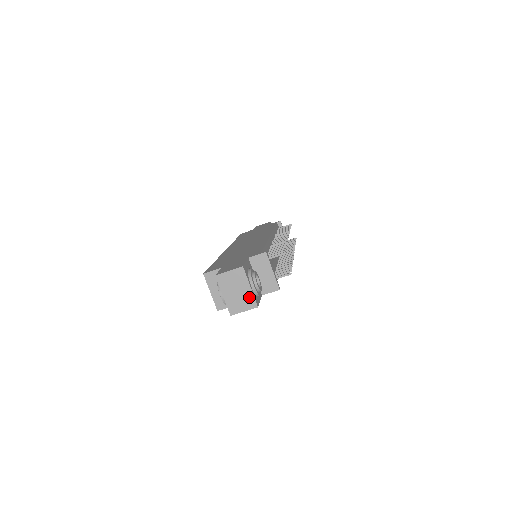
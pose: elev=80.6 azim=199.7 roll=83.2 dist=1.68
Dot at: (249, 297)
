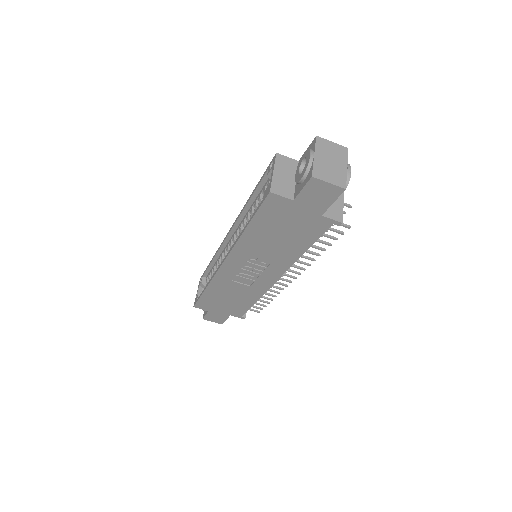
Dot at: (341, 175)
